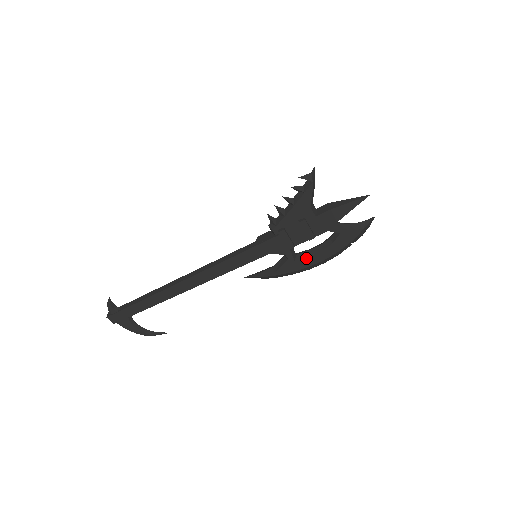
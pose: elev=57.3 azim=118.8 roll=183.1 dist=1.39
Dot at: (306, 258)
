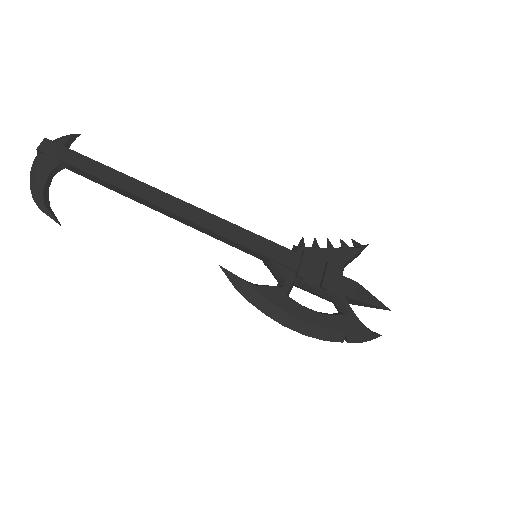
Dot at: (299, 304)
